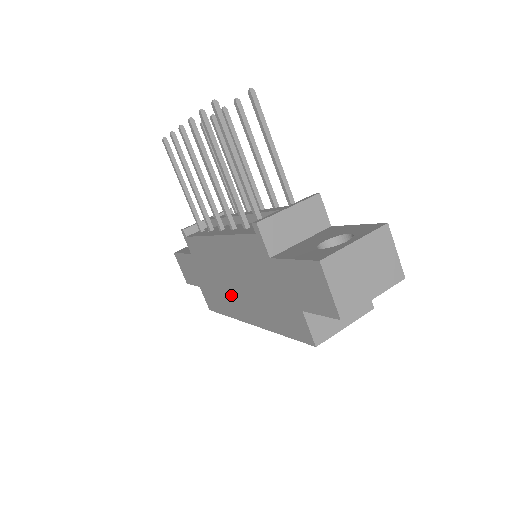
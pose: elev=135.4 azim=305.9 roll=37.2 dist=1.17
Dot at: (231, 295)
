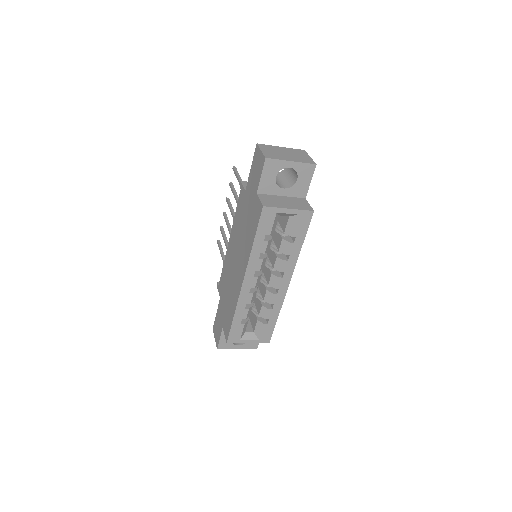
Dot at: (235, 279)
